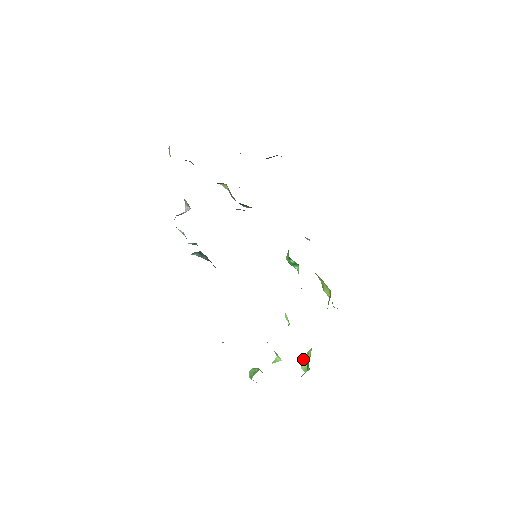
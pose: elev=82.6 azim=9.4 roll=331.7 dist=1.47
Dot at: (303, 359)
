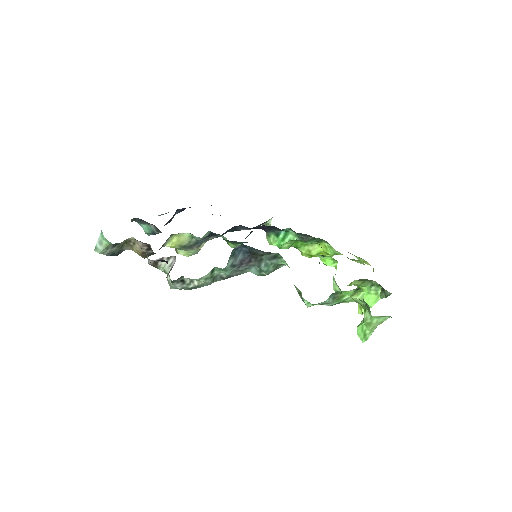
Dot at: (364, 300)
